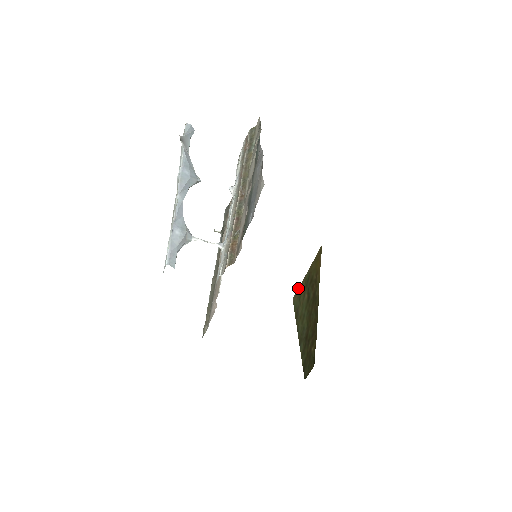
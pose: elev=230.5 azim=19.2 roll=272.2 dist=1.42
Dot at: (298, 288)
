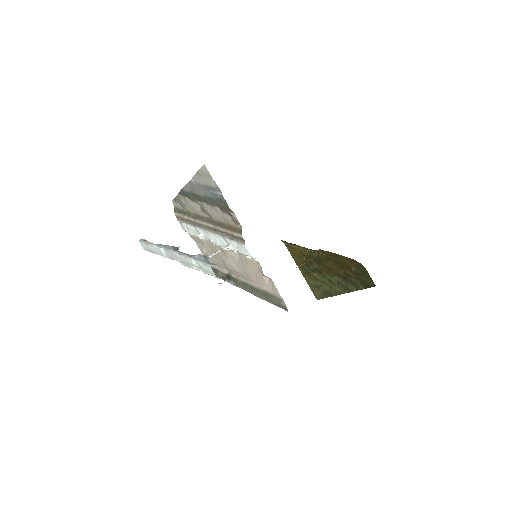
Dot at: (310, 288)
